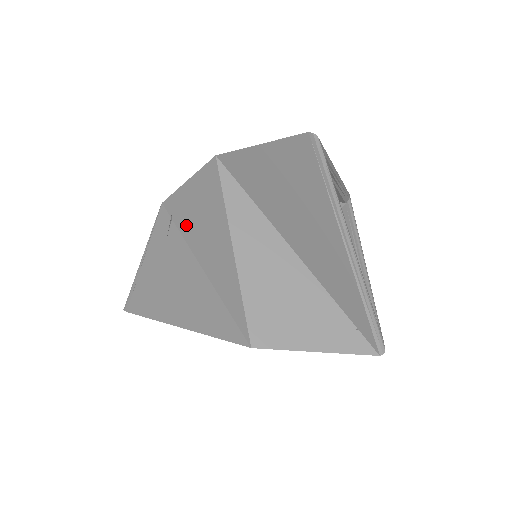
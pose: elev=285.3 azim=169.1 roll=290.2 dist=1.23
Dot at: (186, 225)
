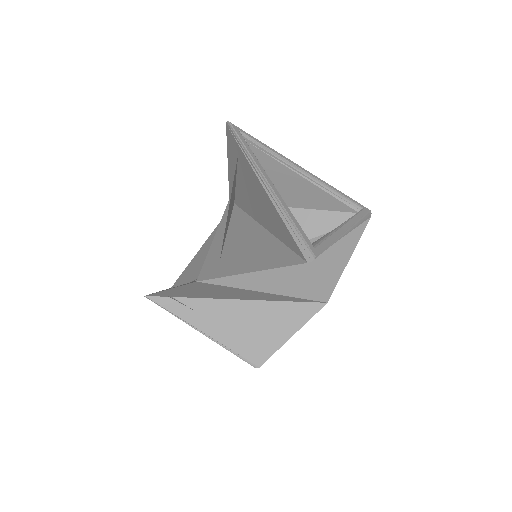
Dot at: occluded
